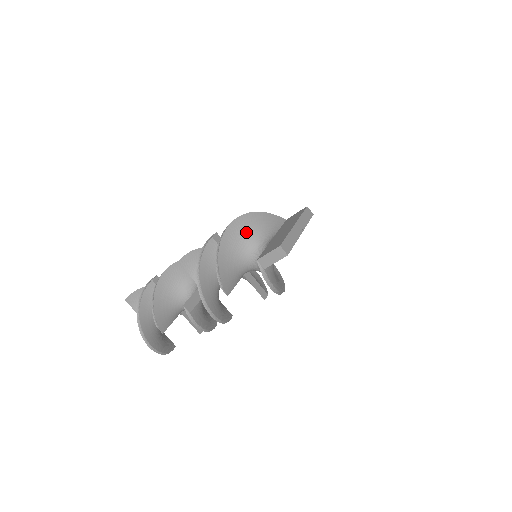
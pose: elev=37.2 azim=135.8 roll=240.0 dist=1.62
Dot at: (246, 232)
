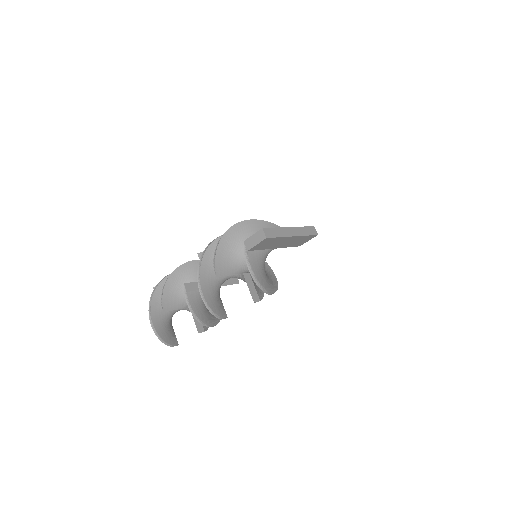
Dot at: (253, 232)
